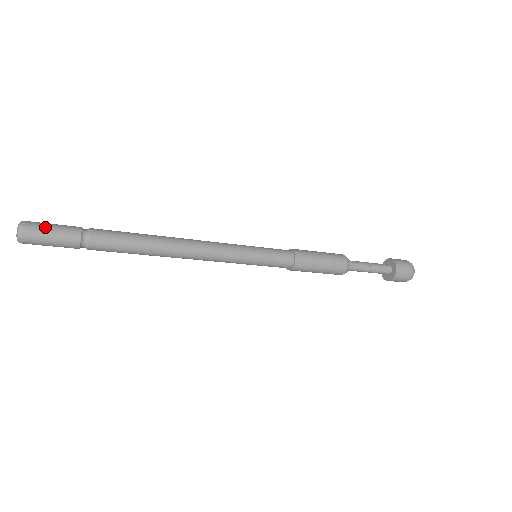
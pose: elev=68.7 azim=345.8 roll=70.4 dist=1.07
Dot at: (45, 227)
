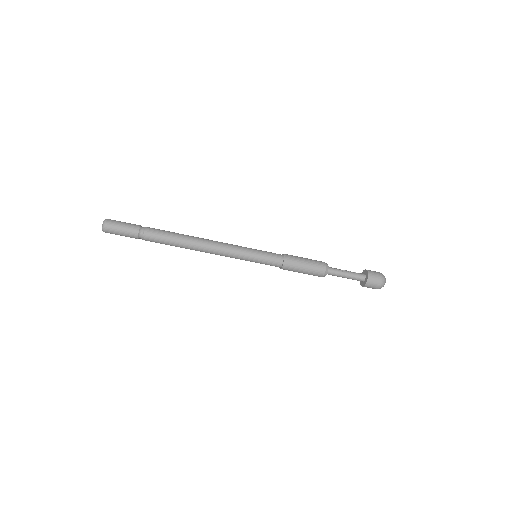
Dot at: (119, 223)
